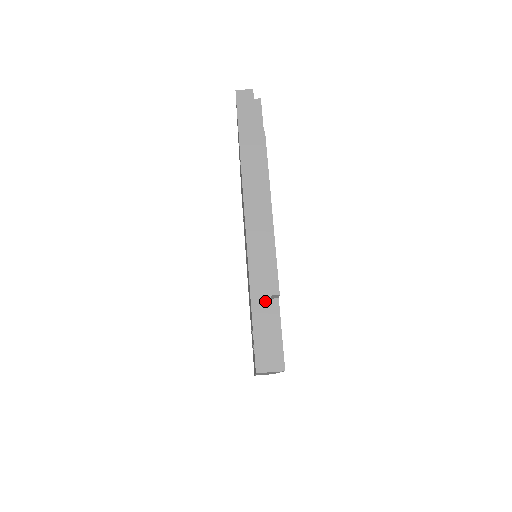
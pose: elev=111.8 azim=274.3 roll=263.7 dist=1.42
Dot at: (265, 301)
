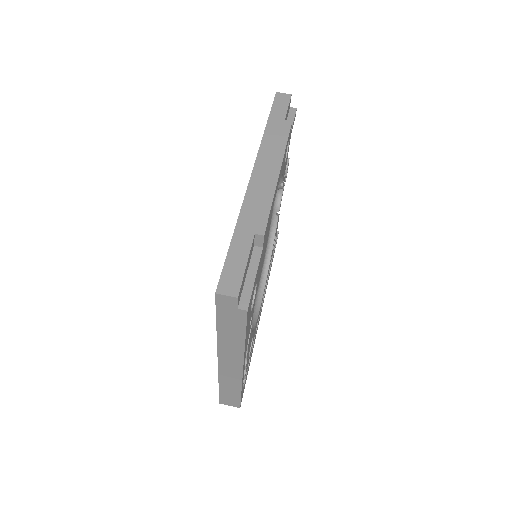
Dot at: (248, 237)
